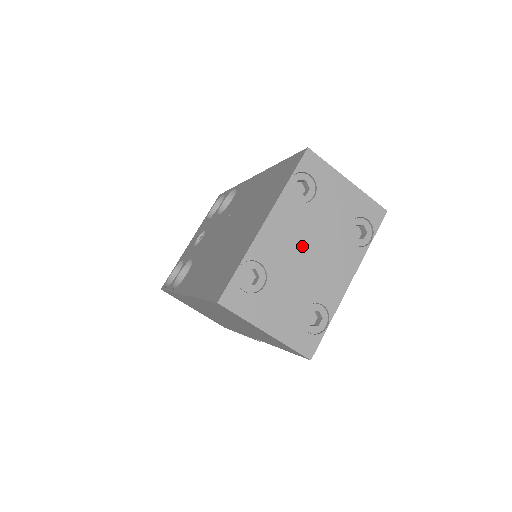
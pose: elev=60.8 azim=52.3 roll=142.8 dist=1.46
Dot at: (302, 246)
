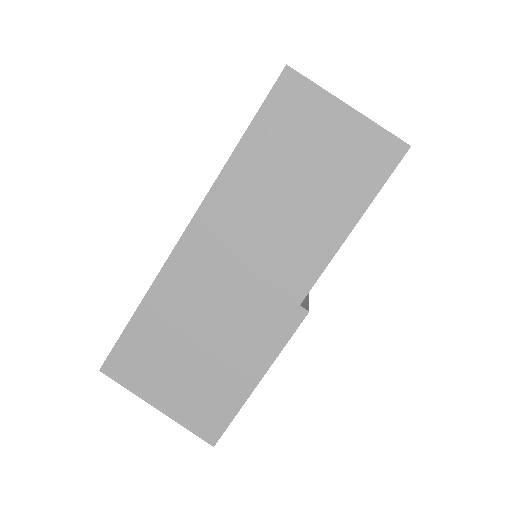
Dot at: occluded
